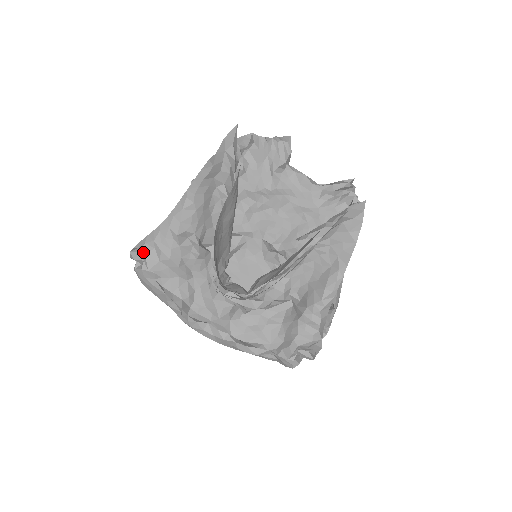
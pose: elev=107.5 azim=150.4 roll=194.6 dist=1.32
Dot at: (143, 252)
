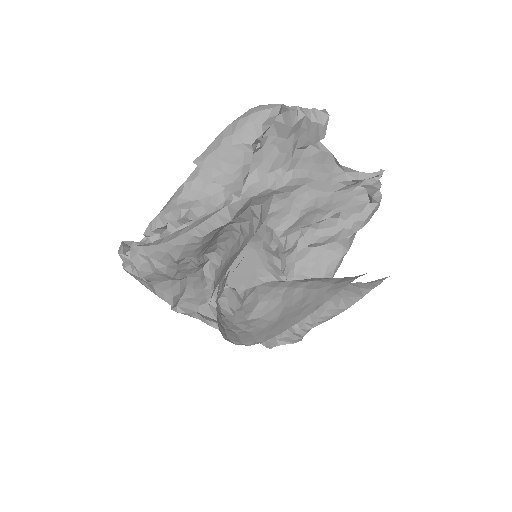
Dot at: (135, 262)
